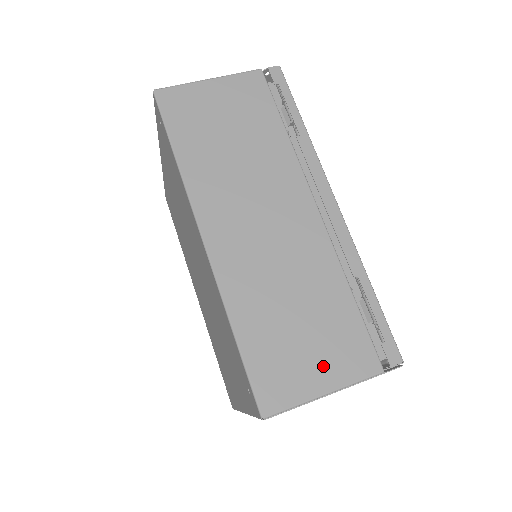
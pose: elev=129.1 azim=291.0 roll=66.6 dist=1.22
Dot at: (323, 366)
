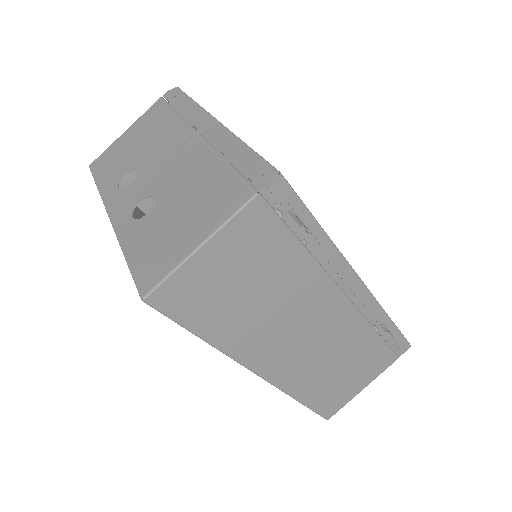
Dot at: (361, 380)
